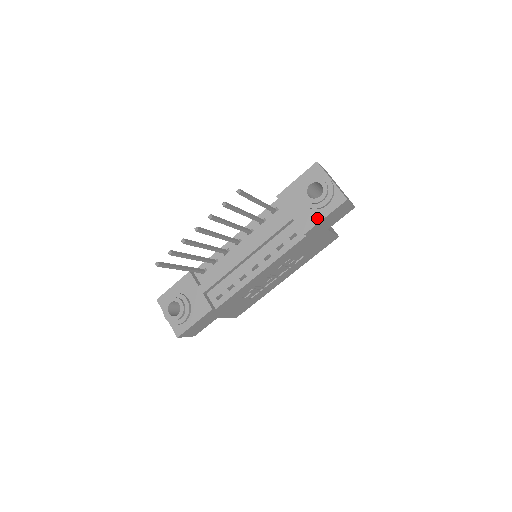
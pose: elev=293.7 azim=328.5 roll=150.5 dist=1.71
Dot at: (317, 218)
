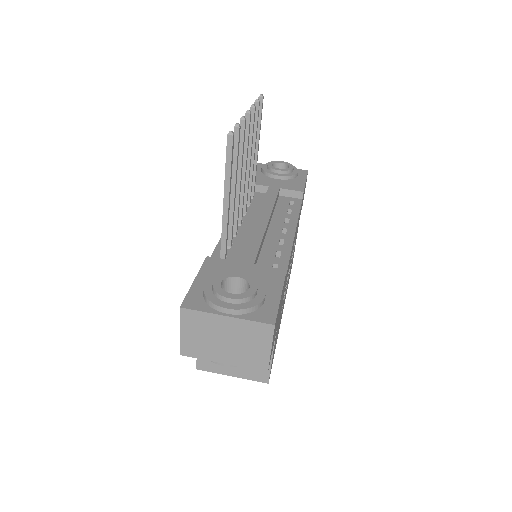
Dot at: (300, 182)
